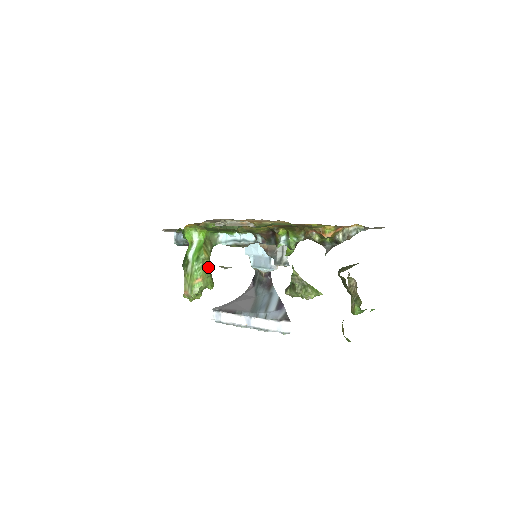
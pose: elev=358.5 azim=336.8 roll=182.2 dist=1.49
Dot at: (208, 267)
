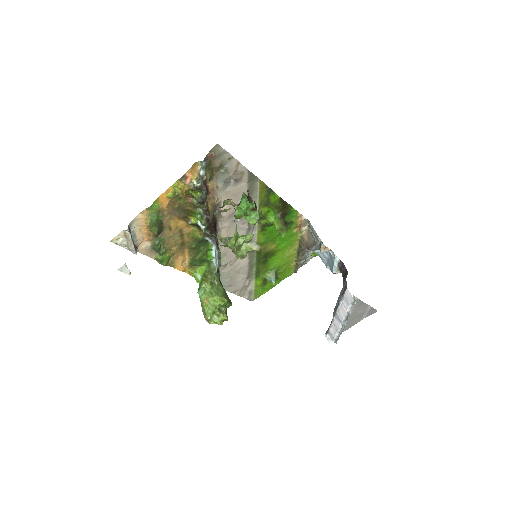
Dot at: (214, 290)
